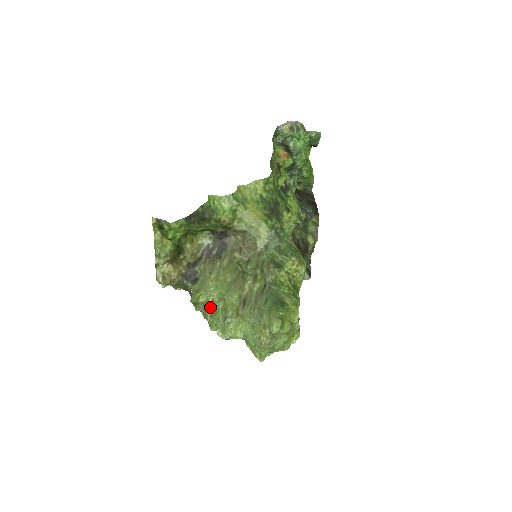
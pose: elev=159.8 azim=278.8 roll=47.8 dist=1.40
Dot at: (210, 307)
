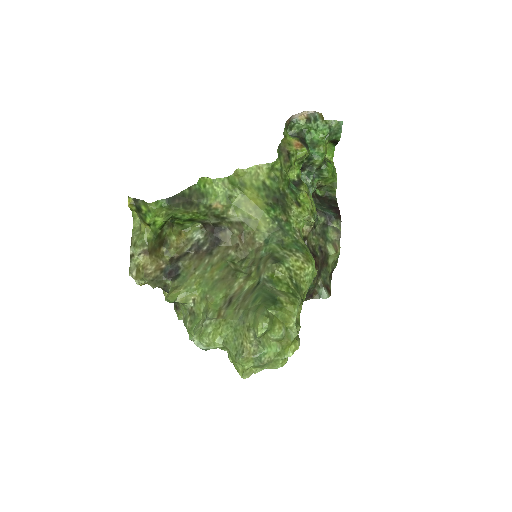
Dot at: (190, 310)
